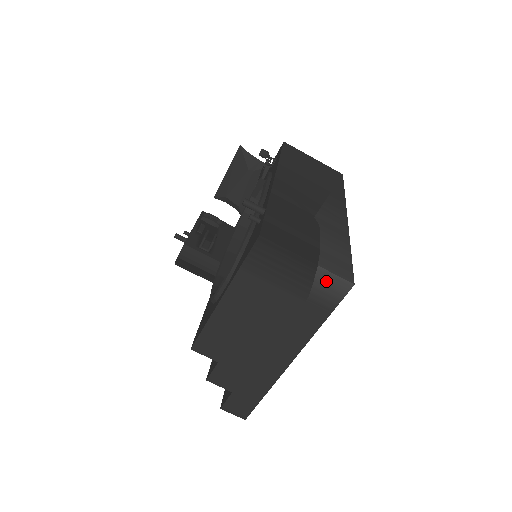
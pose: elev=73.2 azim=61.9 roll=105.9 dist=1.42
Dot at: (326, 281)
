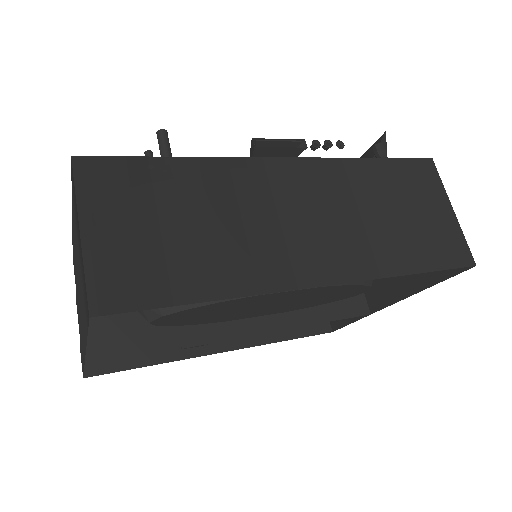
Dot at: occluded
